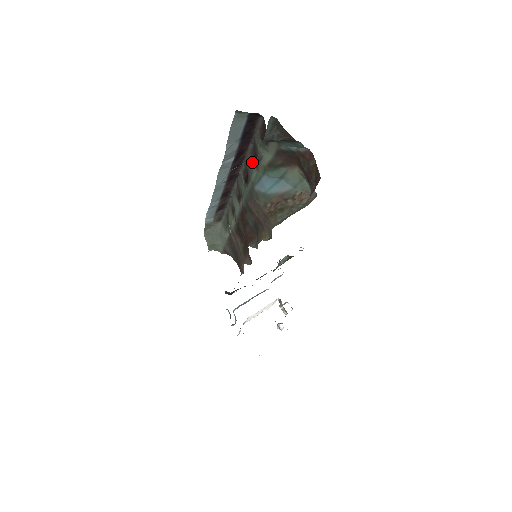
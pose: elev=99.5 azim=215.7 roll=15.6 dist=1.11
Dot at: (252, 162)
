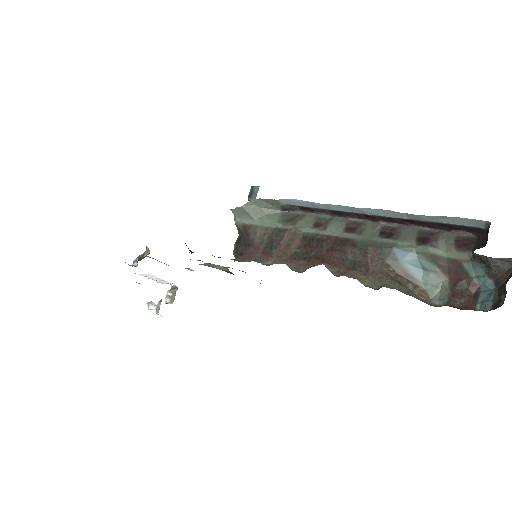
Dot at: (415, 236)
